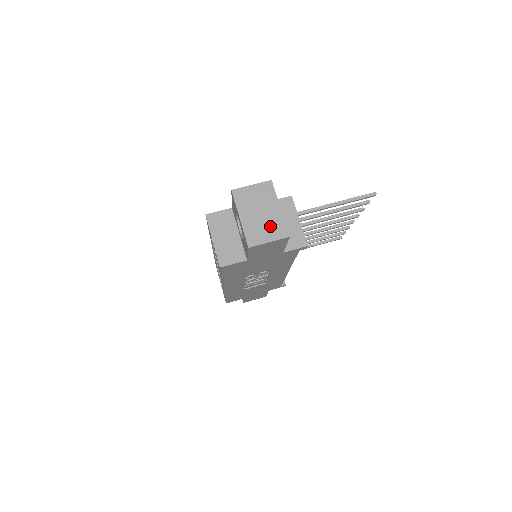
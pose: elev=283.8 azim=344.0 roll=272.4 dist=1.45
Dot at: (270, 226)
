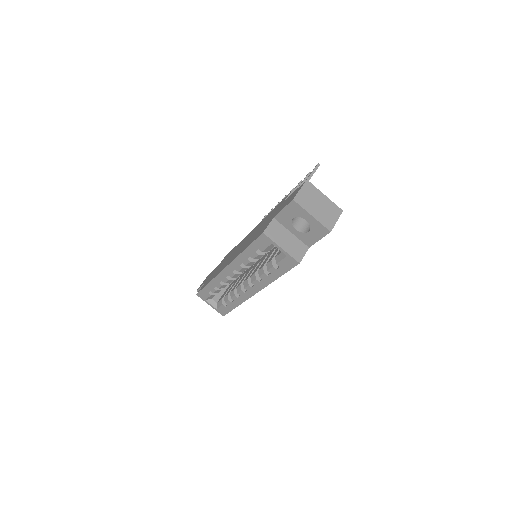
Dot at: (330, 210)
